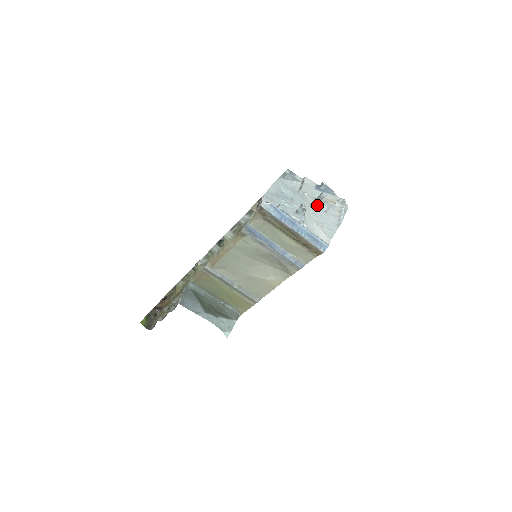
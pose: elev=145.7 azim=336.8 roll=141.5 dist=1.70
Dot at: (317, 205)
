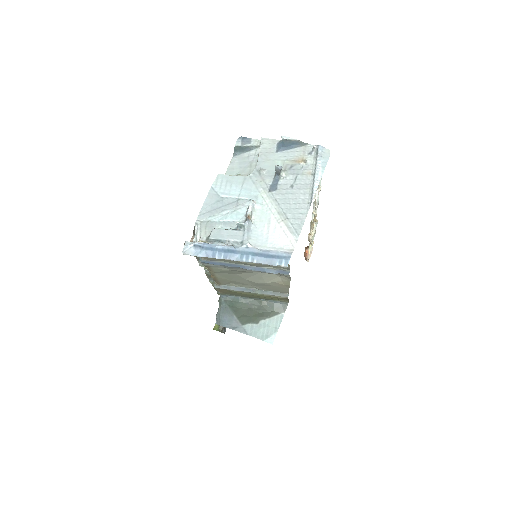
Dot at: (279, 182)
